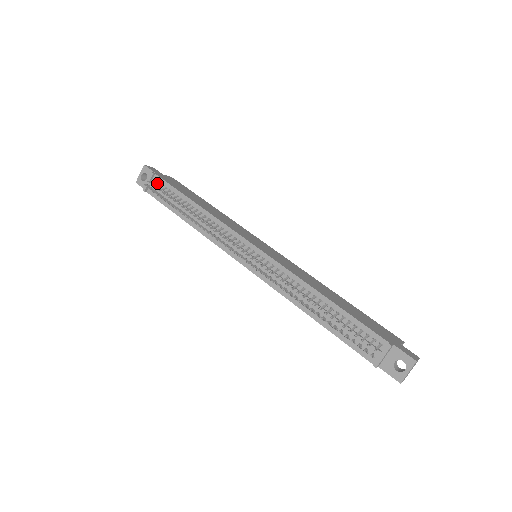
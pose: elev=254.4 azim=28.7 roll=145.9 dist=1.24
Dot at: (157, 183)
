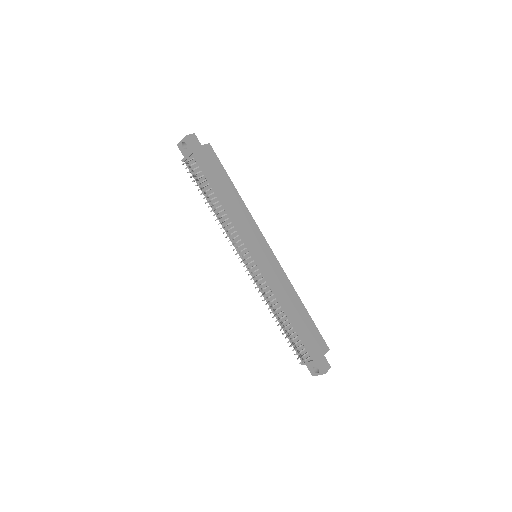
Dot at: (194, 164)
